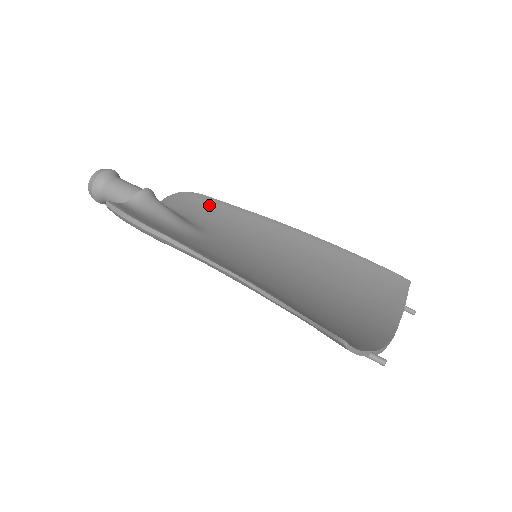
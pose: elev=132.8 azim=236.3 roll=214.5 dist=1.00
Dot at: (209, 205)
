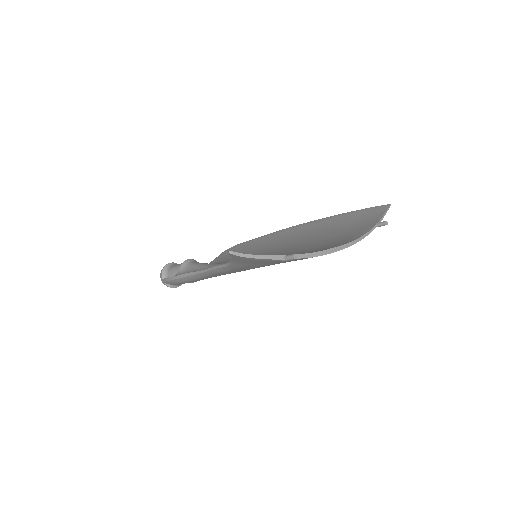
Dot at: (239, 248)
